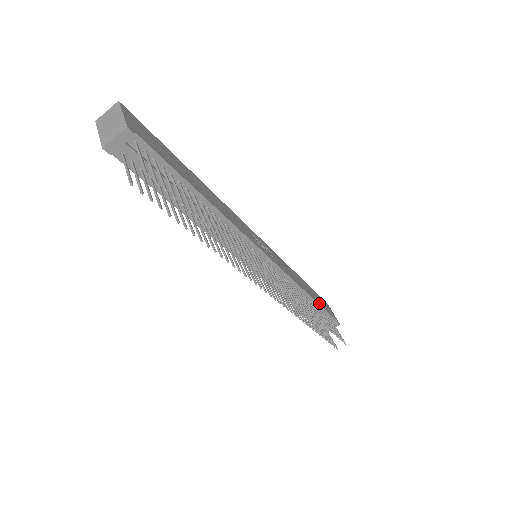
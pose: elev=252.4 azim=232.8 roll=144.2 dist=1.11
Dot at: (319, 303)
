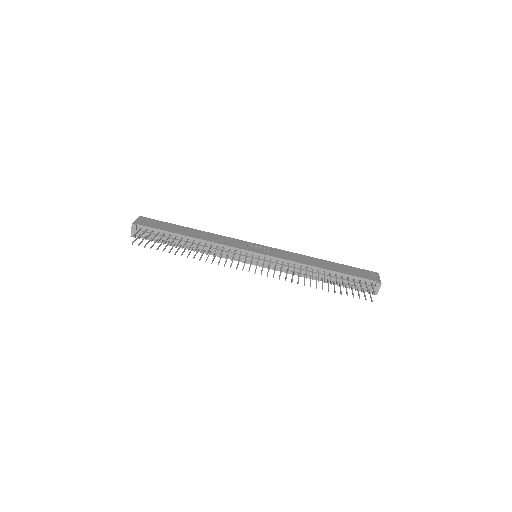
Dot at: (341, 272)
